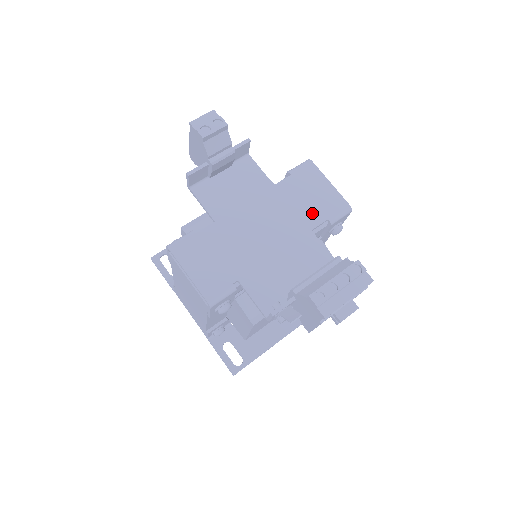
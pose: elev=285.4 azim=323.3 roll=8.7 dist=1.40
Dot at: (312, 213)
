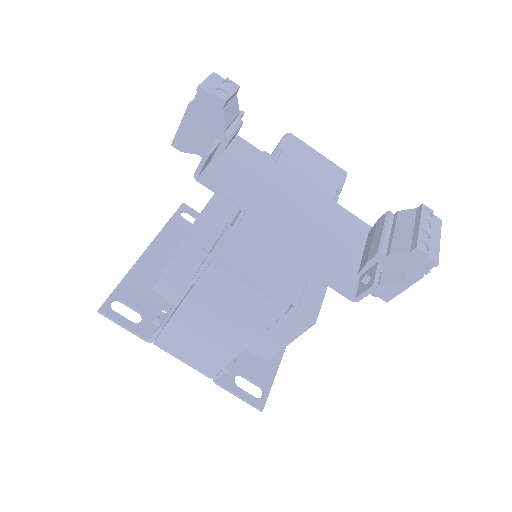
Dot at: (323, 183)
